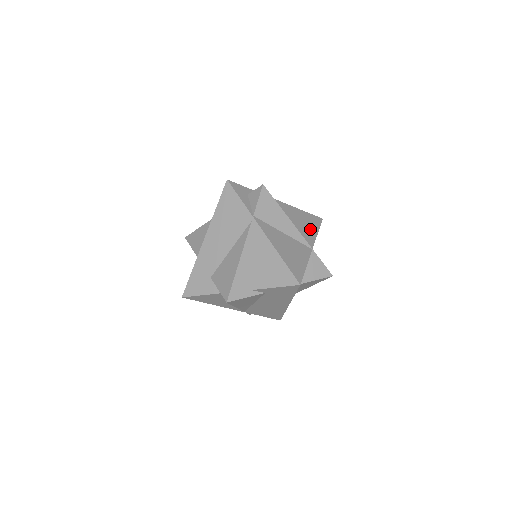
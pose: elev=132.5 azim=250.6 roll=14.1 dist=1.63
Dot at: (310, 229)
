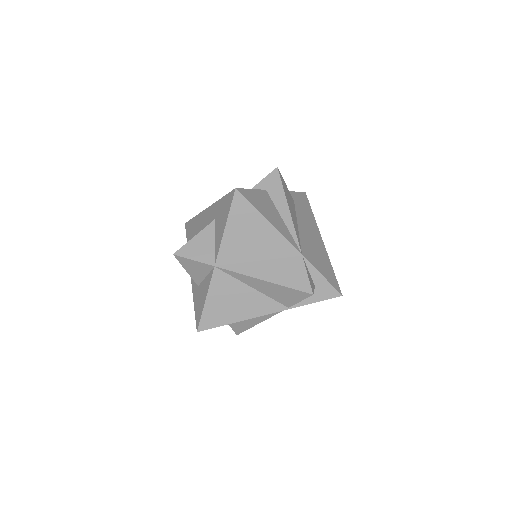
Dot at: occluded
